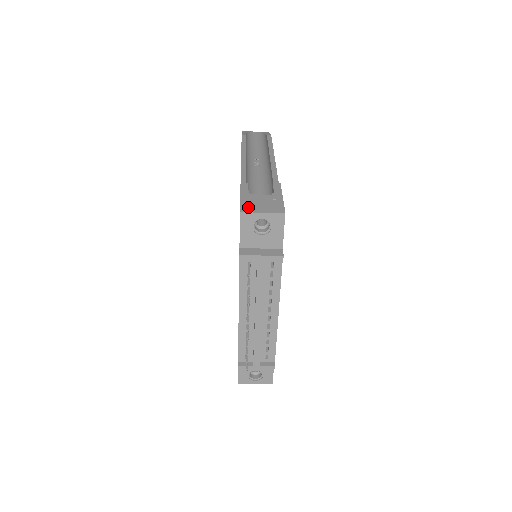
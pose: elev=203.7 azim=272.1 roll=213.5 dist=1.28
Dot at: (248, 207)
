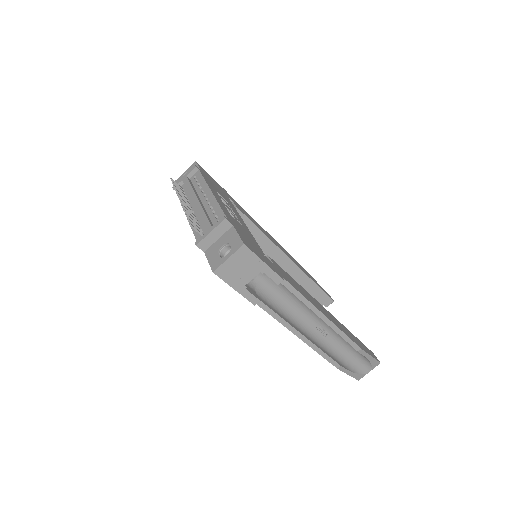
Dot at: occluded
